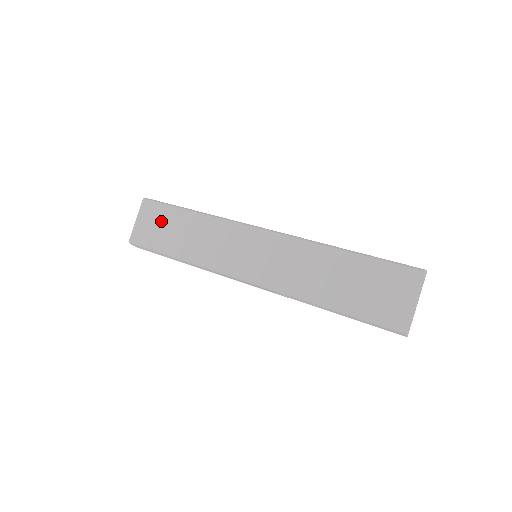
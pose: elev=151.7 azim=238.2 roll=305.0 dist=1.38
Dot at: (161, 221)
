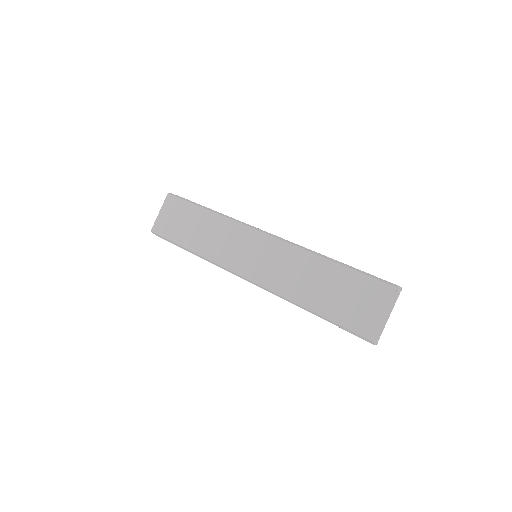
Dot at: (180, 215)
